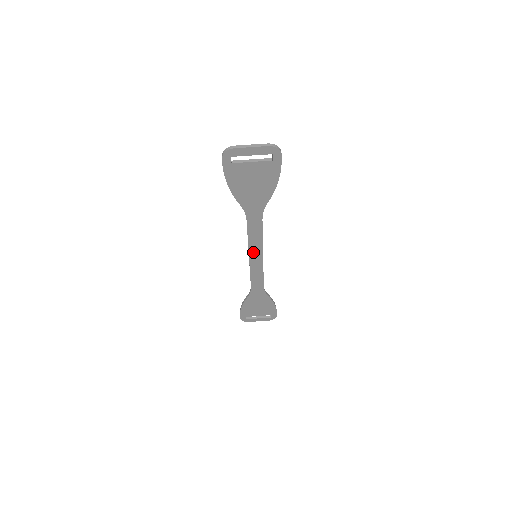
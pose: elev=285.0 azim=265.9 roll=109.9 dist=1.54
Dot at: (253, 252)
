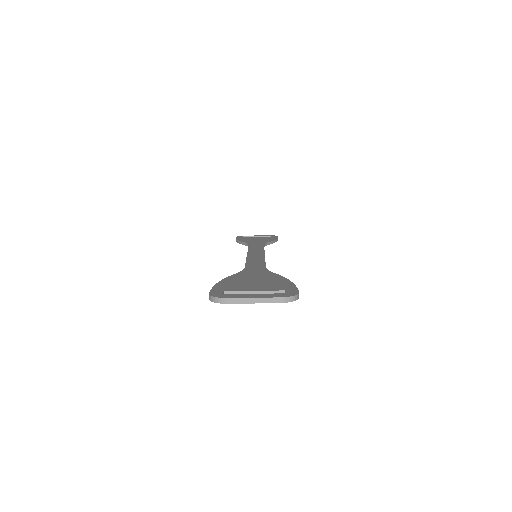
Dot at: occluded
